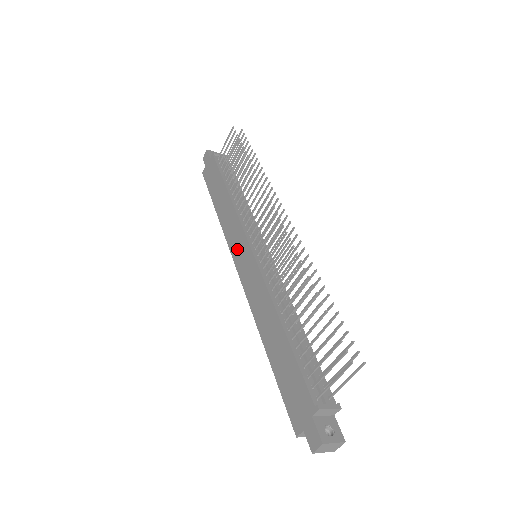
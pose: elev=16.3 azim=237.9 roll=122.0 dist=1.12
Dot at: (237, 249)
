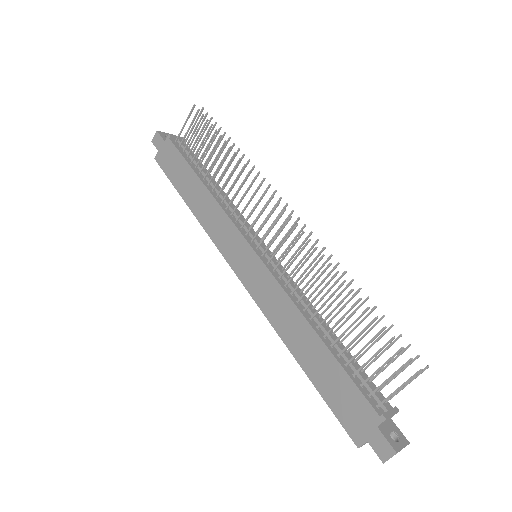
Dot at: (231, 250)
